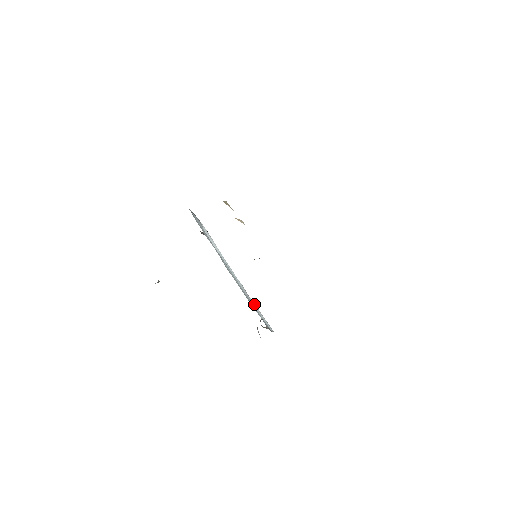
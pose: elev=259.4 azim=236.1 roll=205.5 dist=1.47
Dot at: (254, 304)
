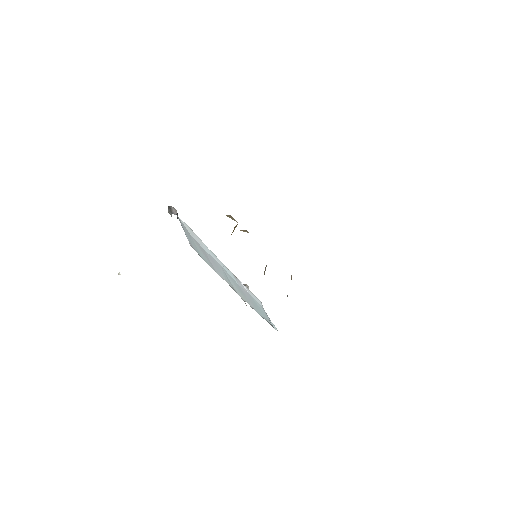
Dot at: (245, 287)
